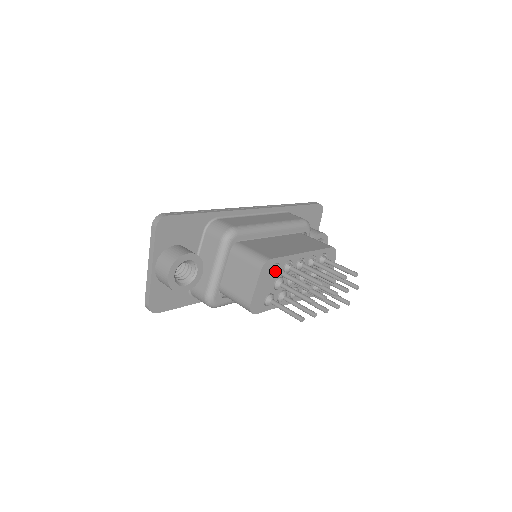
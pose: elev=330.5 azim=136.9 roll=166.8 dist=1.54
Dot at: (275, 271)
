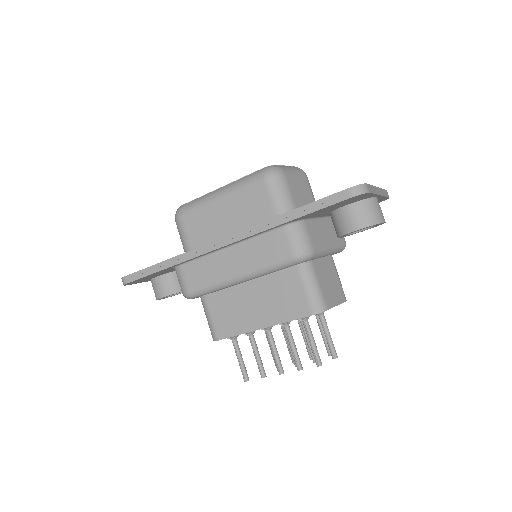
Dot at: (231, 339)
